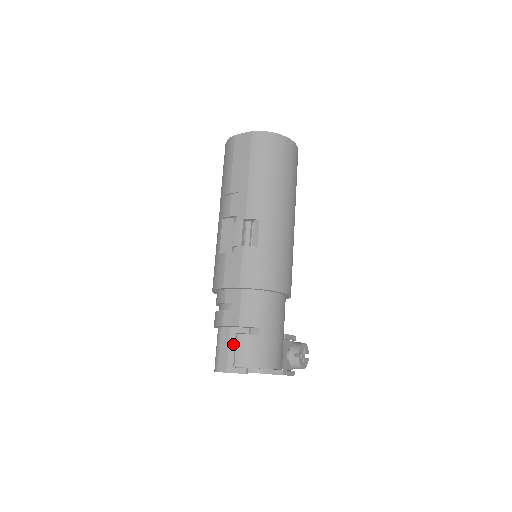
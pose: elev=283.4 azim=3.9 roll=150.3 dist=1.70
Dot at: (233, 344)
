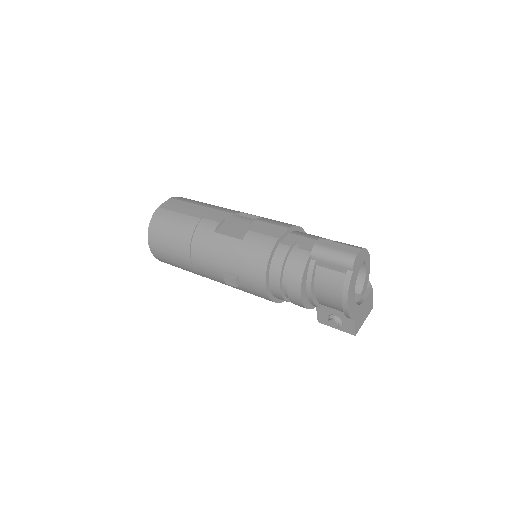
Dot at: occluded
